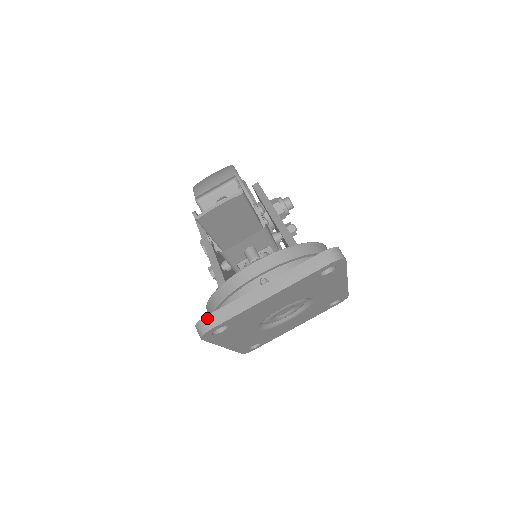
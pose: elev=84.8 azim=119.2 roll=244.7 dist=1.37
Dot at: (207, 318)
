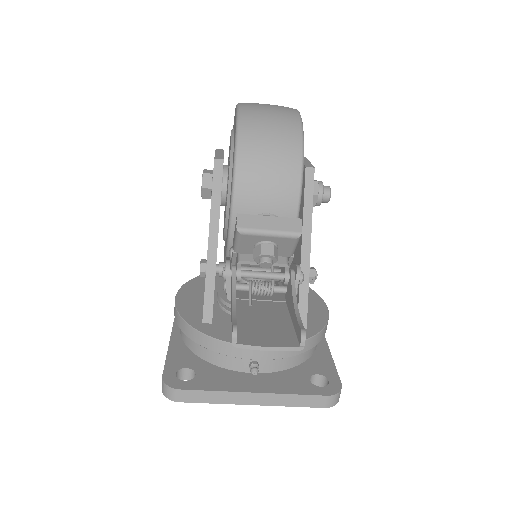
Dot at: (181, 392)
